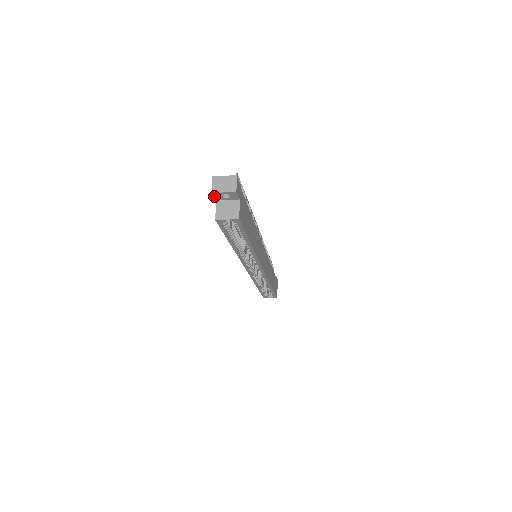
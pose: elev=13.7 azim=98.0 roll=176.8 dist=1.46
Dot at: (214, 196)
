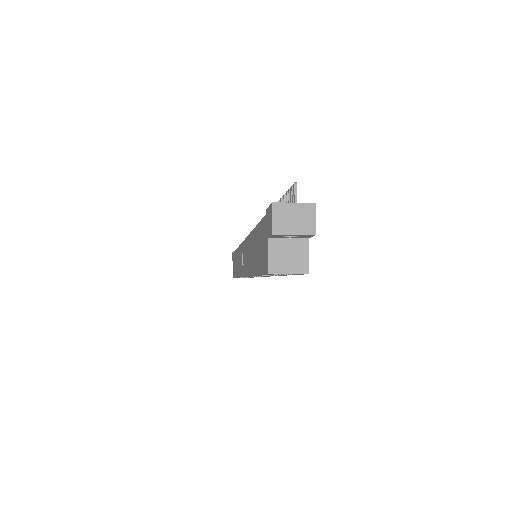
Dot at: (271, 236)
